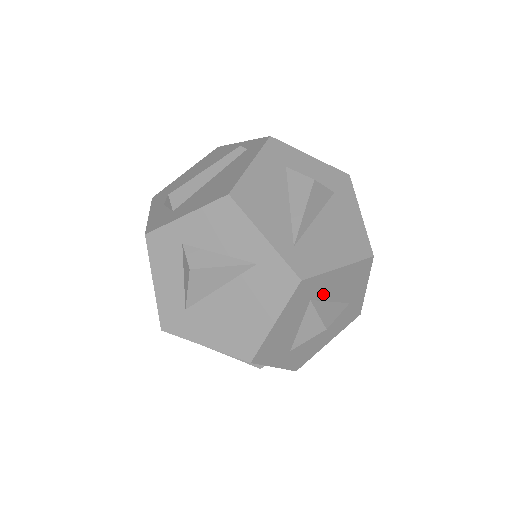
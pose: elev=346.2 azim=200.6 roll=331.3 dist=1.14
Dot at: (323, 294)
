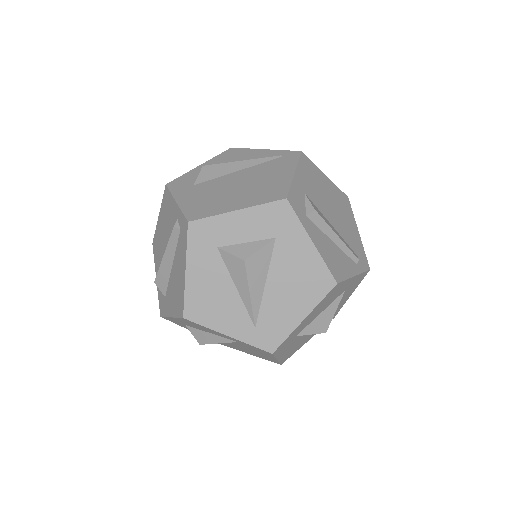
Dot at: (306, 325)
